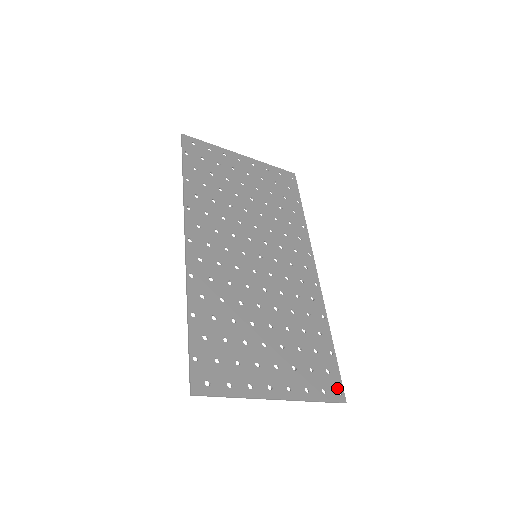
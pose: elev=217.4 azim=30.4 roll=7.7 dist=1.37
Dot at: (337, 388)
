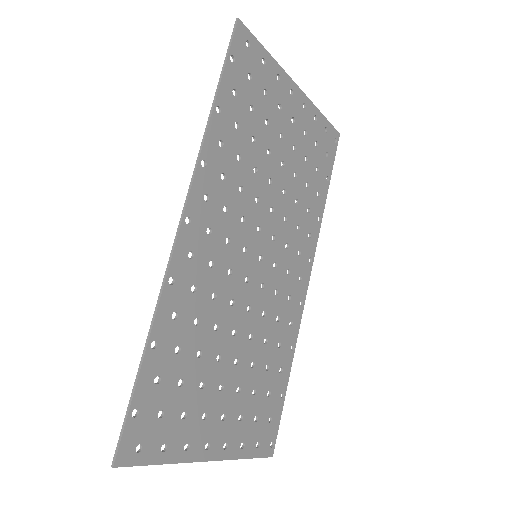
Dot at: (271, 440)
